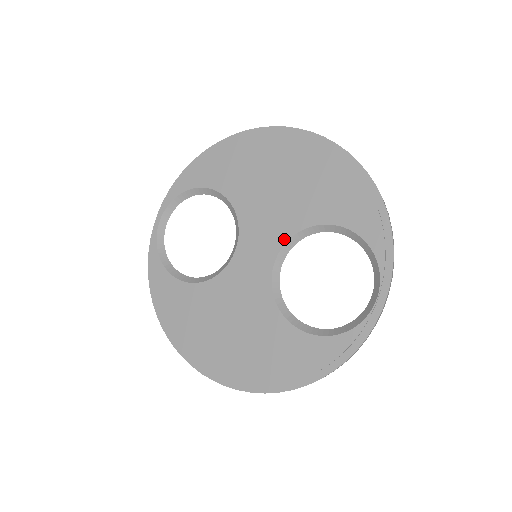
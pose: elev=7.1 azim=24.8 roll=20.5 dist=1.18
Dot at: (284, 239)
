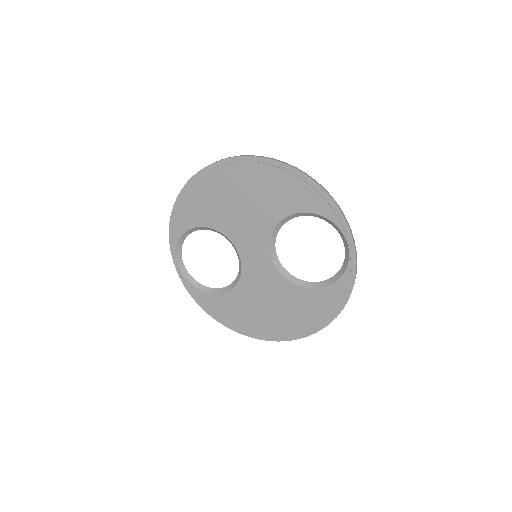
Dot at: (267, 238)
